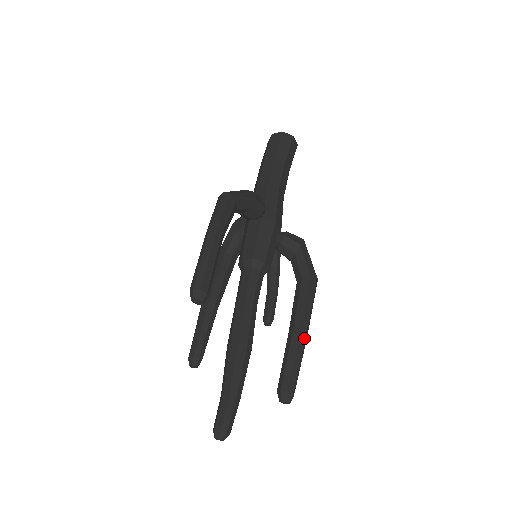
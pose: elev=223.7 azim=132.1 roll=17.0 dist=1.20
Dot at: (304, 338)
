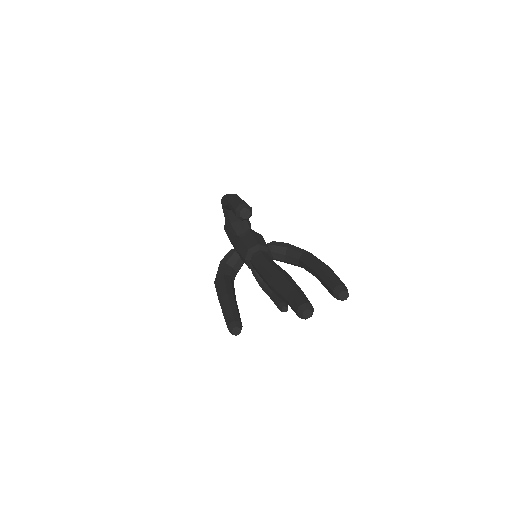
Dot at: (330, 268)
